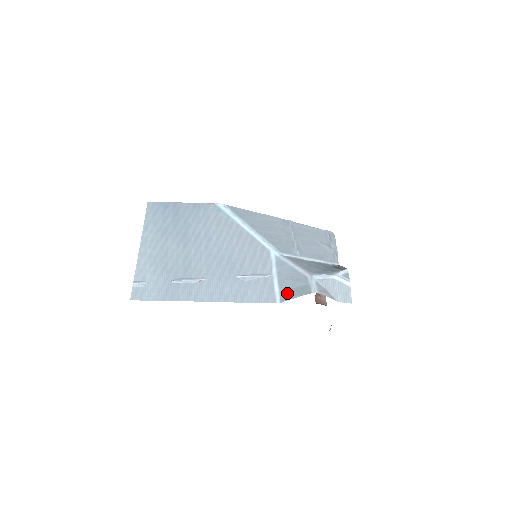
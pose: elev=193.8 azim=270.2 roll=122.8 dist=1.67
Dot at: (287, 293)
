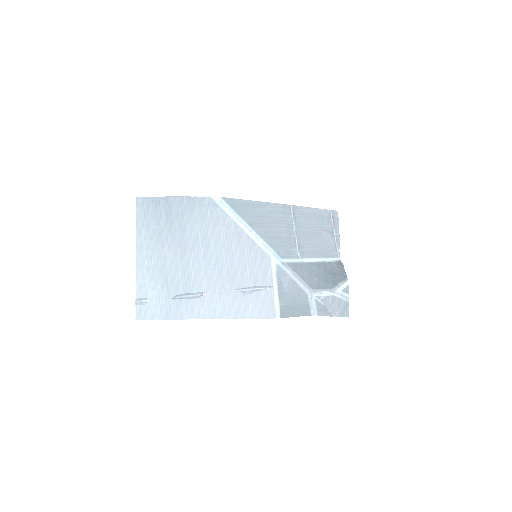
Dot at: (287, 310)
